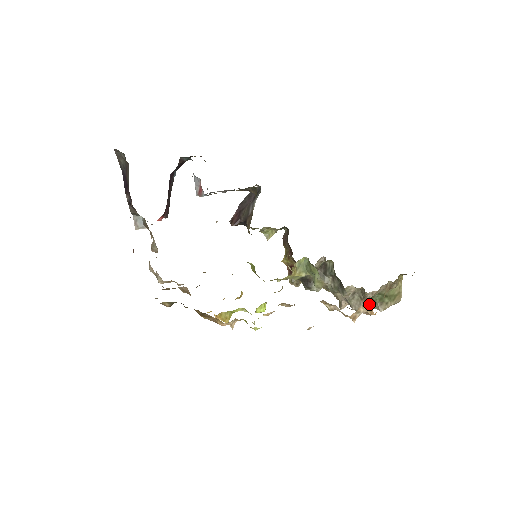
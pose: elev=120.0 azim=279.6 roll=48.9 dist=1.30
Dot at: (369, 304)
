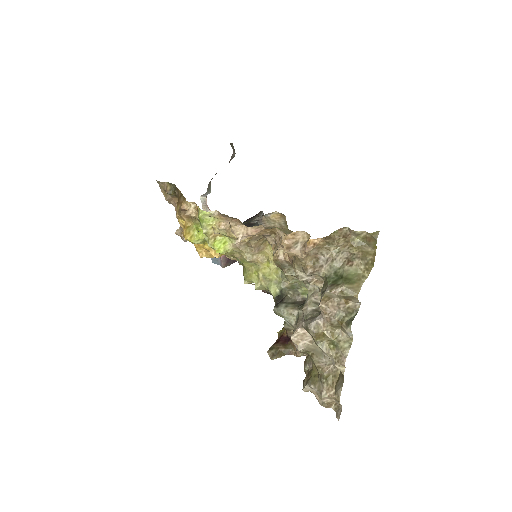
Dot at: (321, 301)
